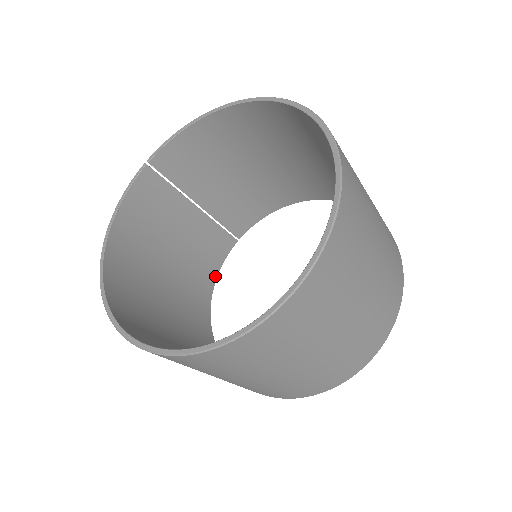
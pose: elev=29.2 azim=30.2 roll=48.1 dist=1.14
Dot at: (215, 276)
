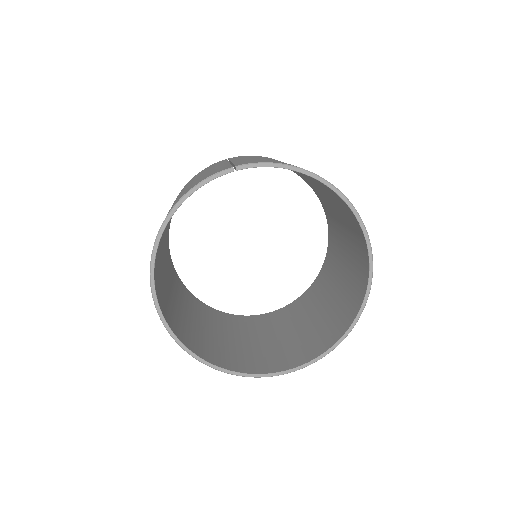
Dot at: occluded
